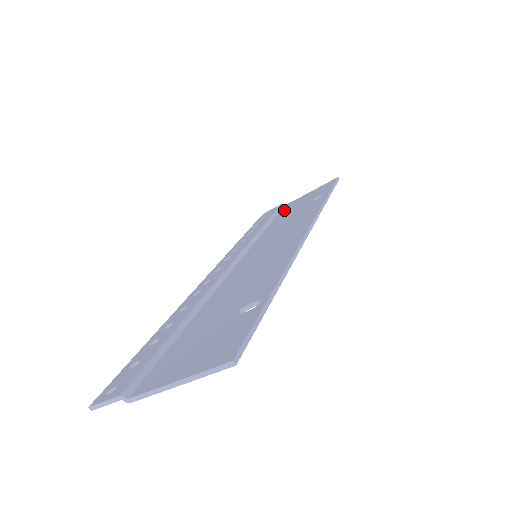
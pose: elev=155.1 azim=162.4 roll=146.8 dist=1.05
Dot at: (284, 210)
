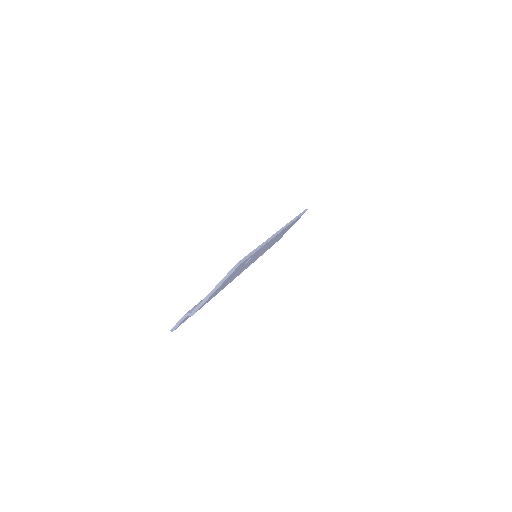
Dot at: occluded
